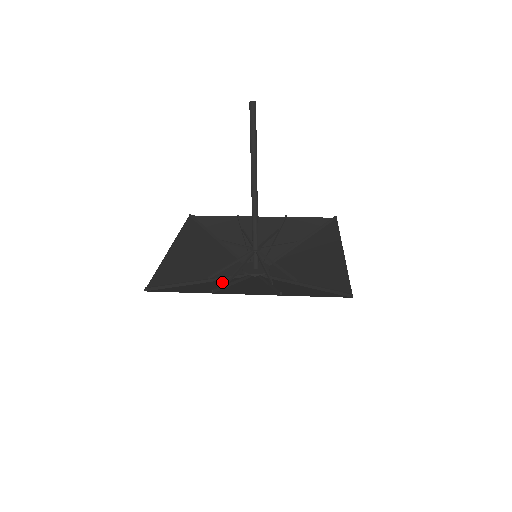
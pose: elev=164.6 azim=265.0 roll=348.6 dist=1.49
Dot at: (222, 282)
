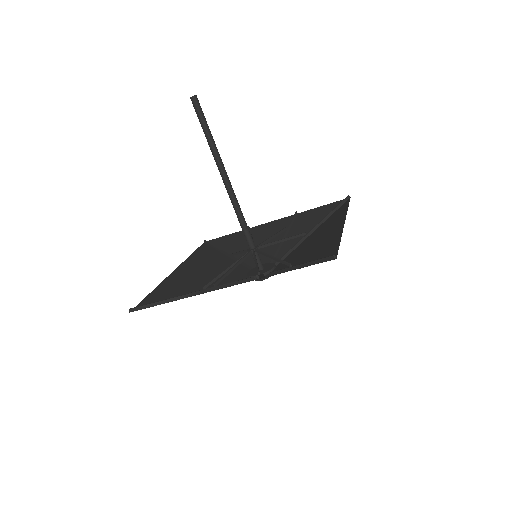
Dot at: occluded
